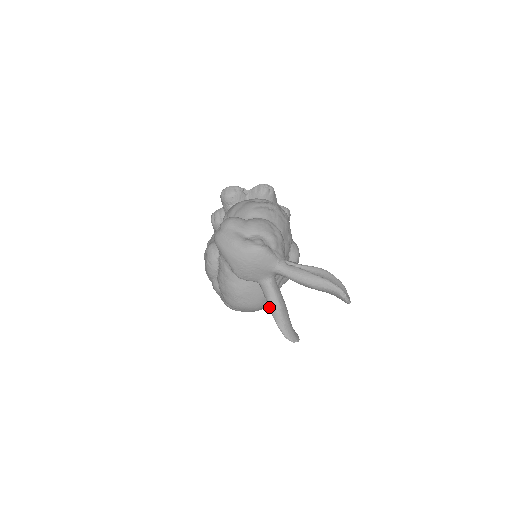
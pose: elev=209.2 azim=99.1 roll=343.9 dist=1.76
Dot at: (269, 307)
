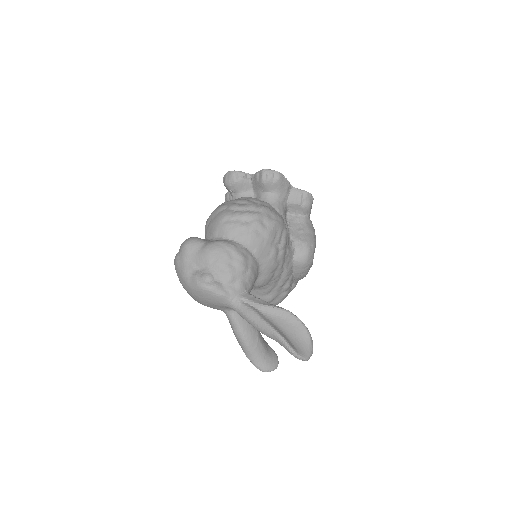
Dot at: (235, 336)
